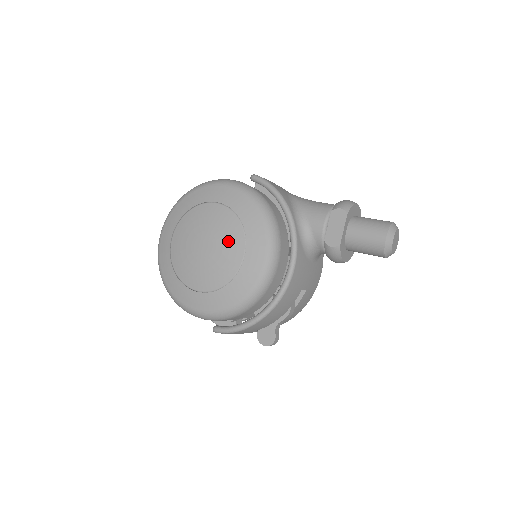
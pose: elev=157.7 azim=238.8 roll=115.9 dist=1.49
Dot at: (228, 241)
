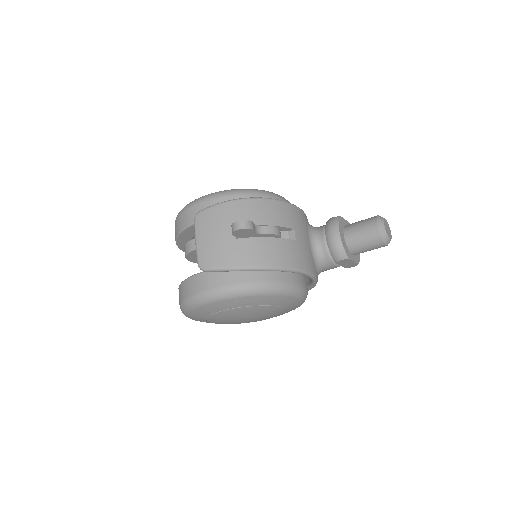
Dot at: occluded
